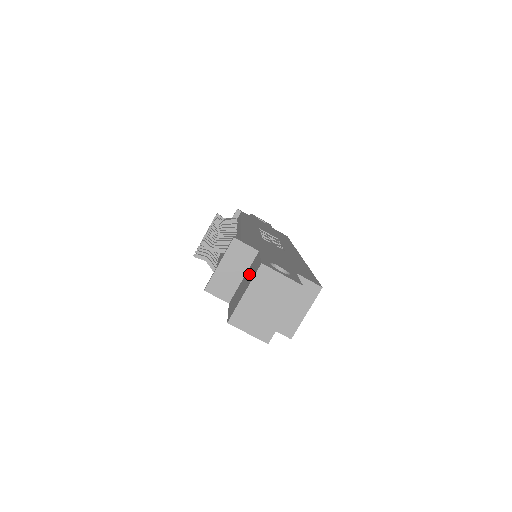
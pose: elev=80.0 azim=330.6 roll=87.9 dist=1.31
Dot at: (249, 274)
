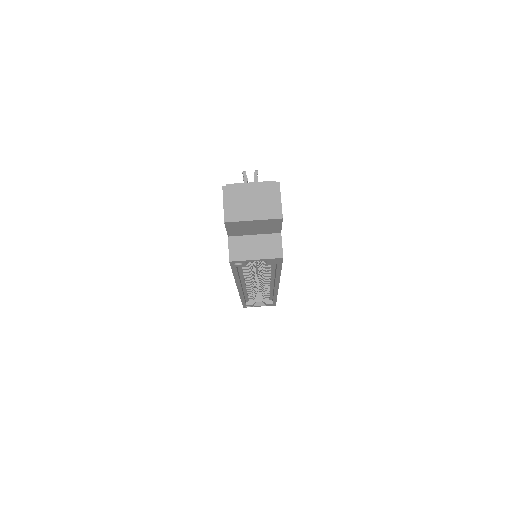
Dot at: occluded
